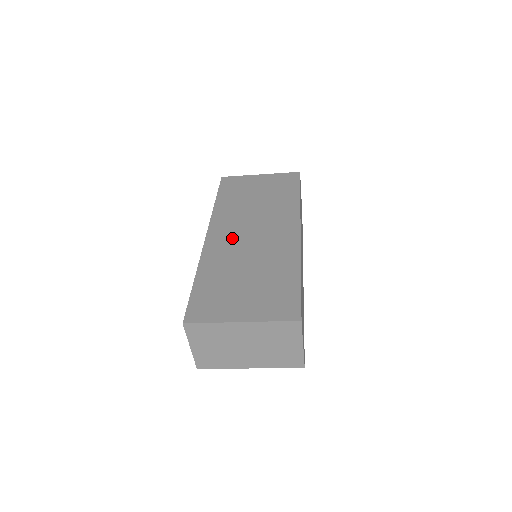
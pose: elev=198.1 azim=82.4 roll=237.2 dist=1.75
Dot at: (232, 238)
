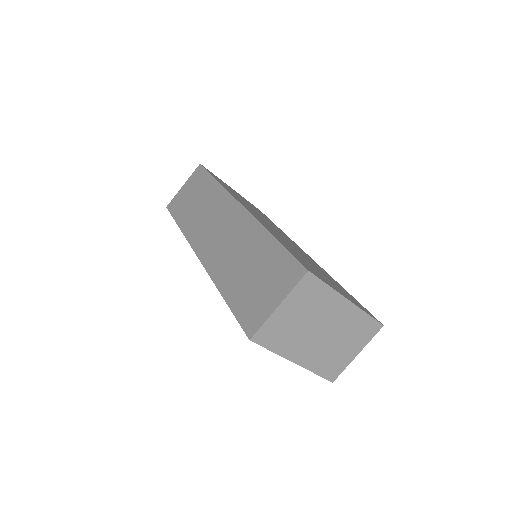
Dot at: occluded
